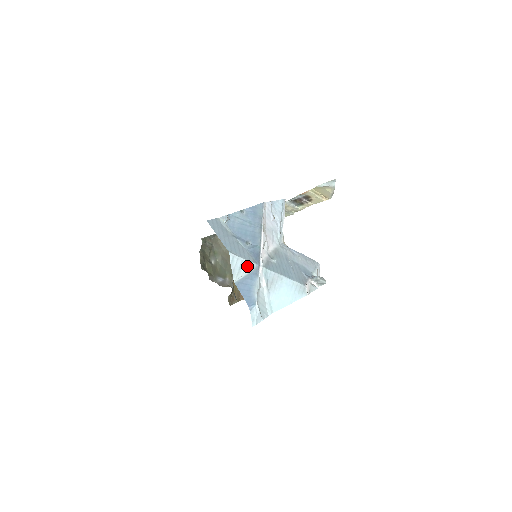
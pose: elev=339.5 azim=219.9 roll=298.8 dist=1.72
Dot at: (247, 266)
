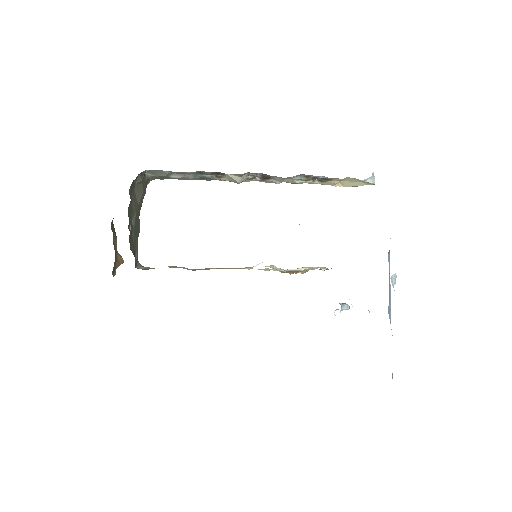
Dot at: occluded
